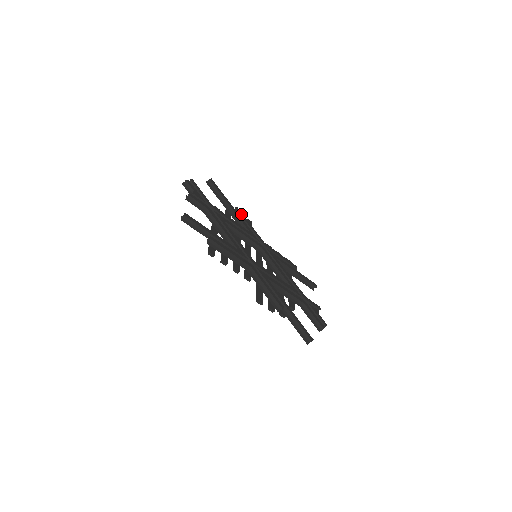
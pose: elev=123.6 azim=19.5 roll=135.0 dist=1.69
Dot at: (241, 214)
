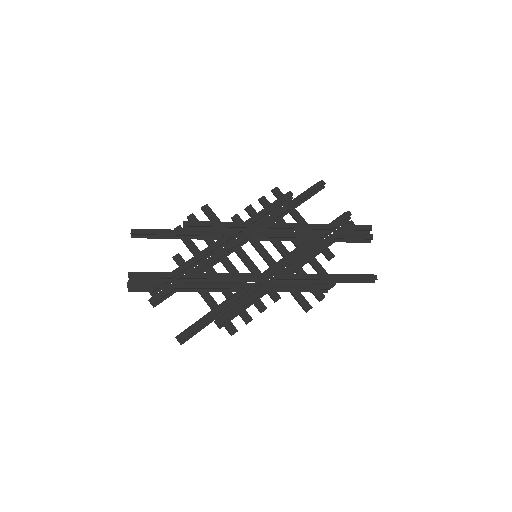
Dot at: (195, 224)
